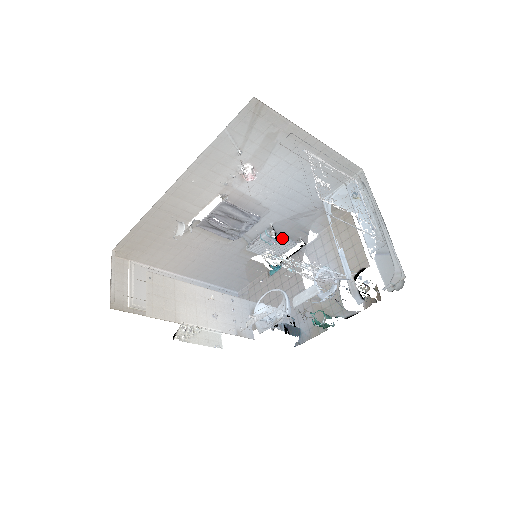
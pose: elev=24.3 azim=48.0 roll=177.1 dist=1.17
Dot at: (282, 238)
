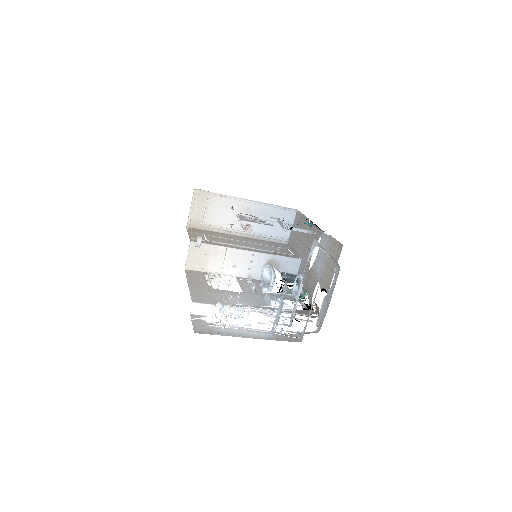
Dot at: occluded
